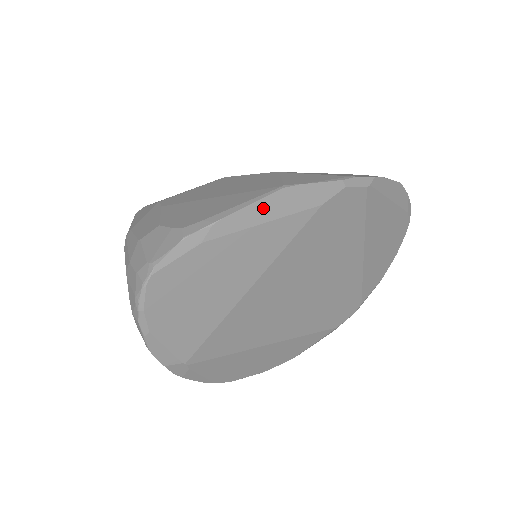
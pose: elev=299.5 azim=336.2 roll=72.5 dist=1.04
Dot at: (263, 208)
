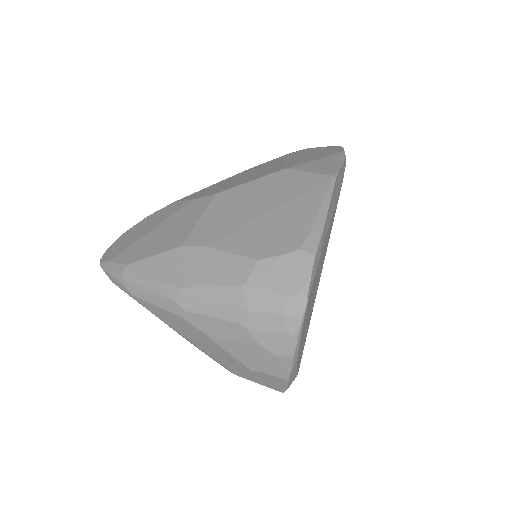
Dot at: (332, 202)
